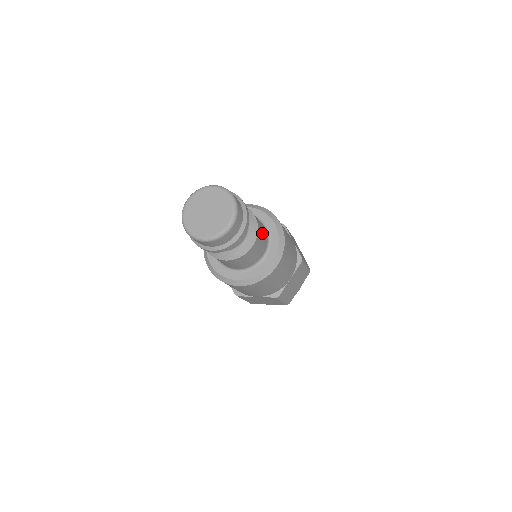
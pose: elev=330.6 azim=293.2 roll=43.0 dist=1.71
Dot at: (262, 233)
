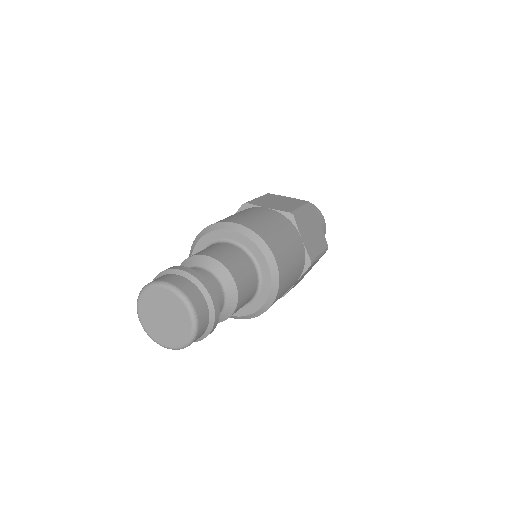
Dot at: (247, 289)
